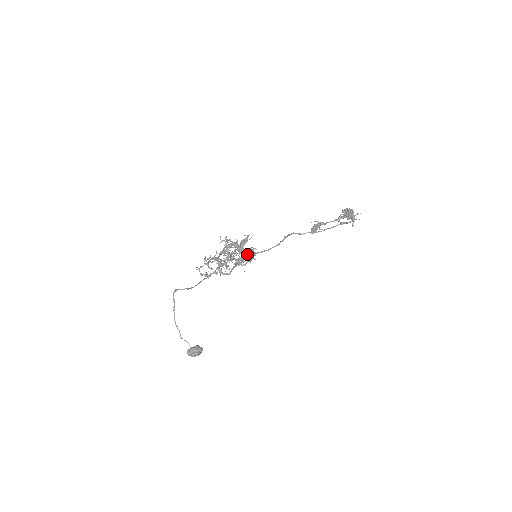
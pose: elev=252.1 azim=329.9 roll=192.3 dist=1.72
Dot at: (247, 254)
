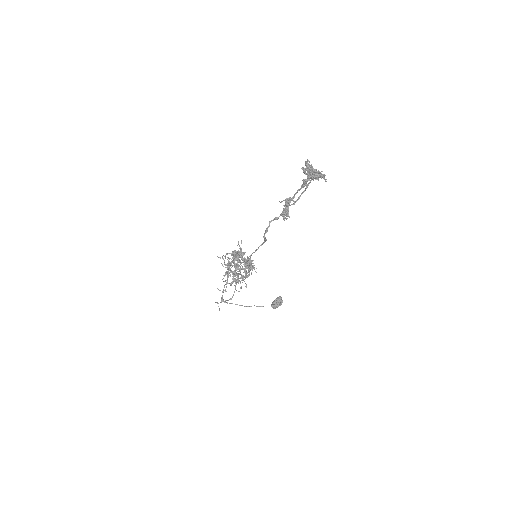
Dot at: (246, 266)
